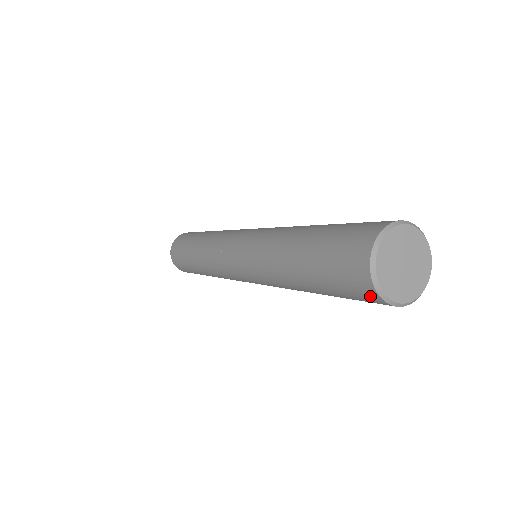
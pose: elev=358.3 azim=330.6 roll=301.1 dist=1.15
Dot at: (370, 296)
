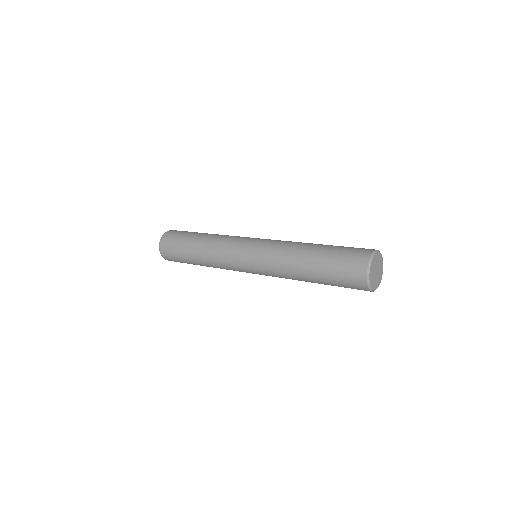
Dot at: (360, 272)
